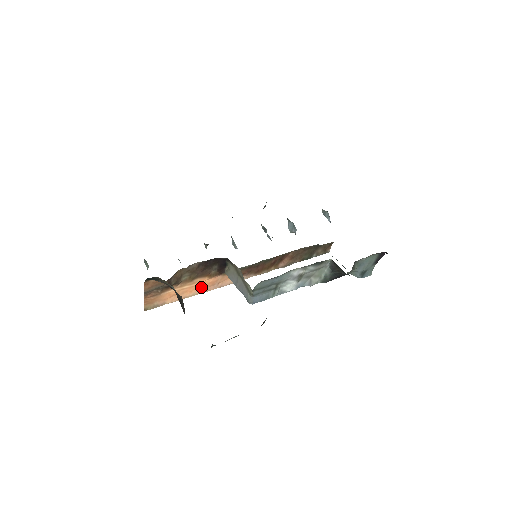
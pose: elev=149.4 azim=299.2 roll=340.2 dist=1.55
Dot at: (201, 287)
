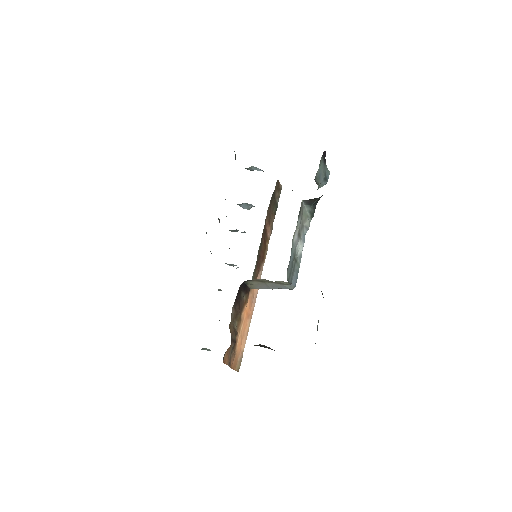
Dot at: (248, 314)
